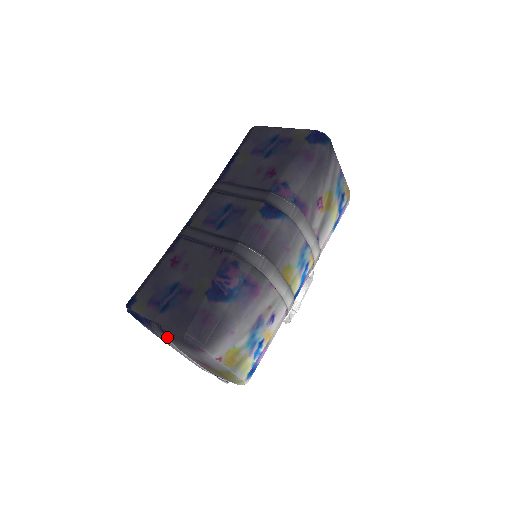
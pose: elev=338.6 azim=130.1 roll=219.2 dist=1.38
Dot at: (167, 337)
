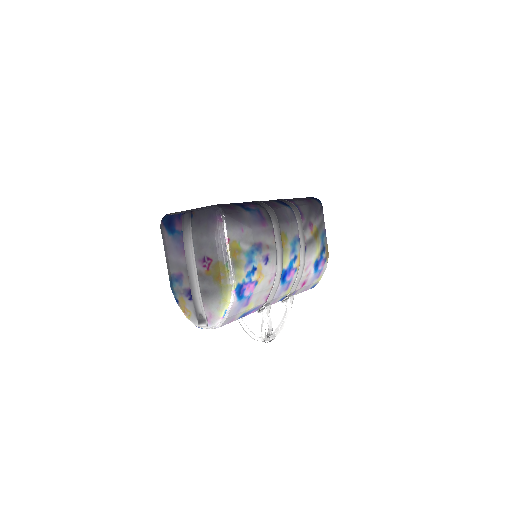
Dot at: (191, 225)
